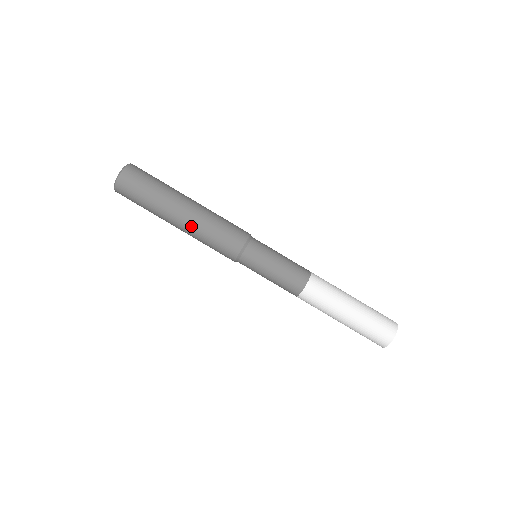
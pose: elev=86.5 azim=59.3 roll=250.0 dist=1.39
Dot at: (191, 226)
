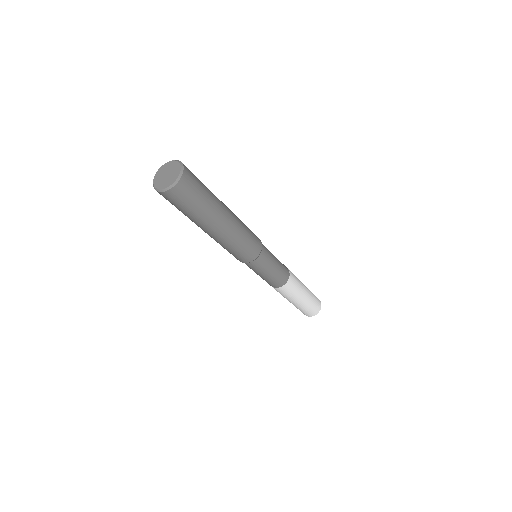
Dot at: (216, 239)
